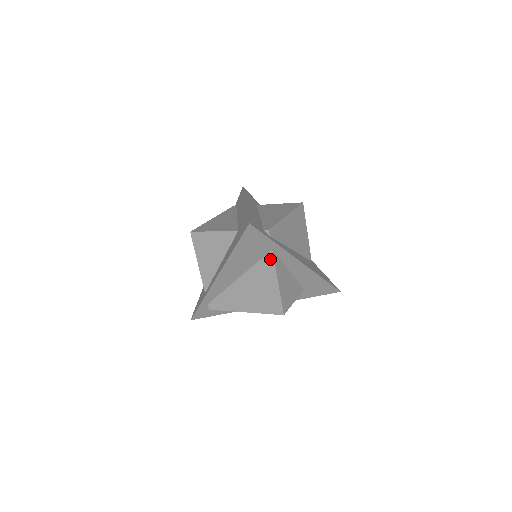
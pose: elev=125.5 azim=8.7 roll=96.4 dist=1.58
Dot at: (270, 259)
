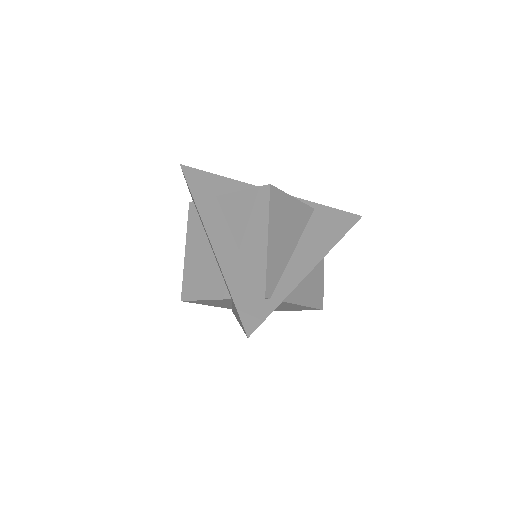
Dot at: occluded
